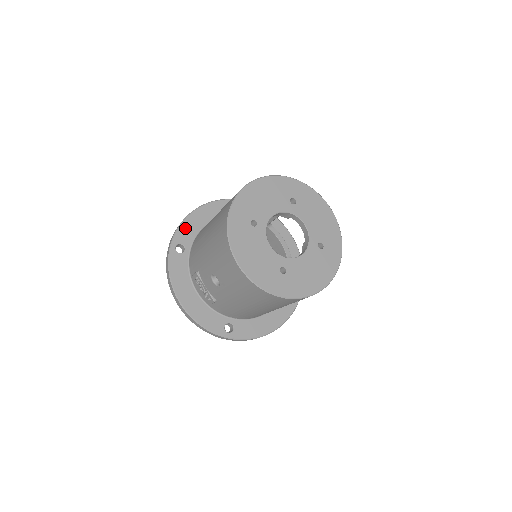
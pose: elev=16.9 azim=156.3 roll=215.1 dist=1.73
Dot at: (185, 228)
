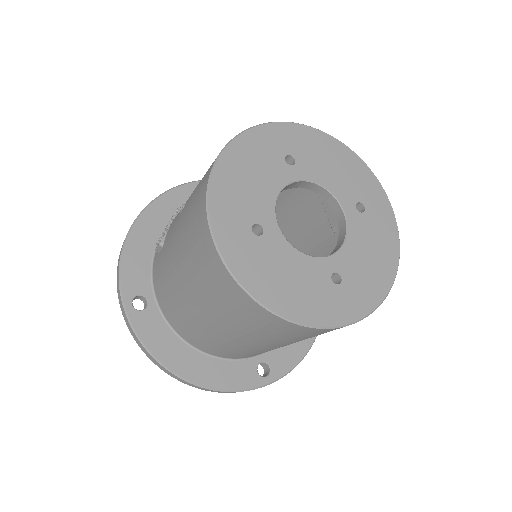
Dot at: occluded
